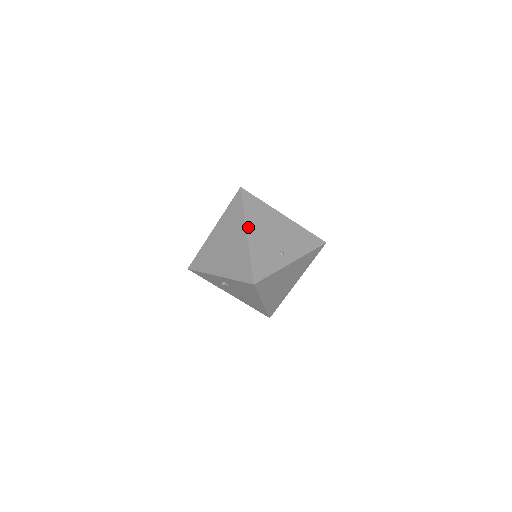
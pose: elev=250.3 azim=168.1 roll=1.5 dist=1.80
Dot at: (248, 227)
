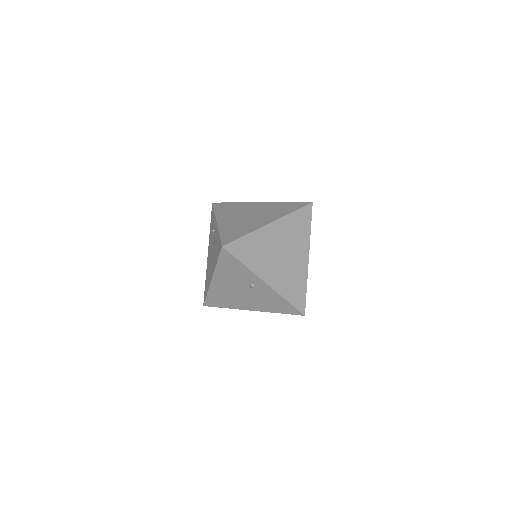
Dot at: occluded
